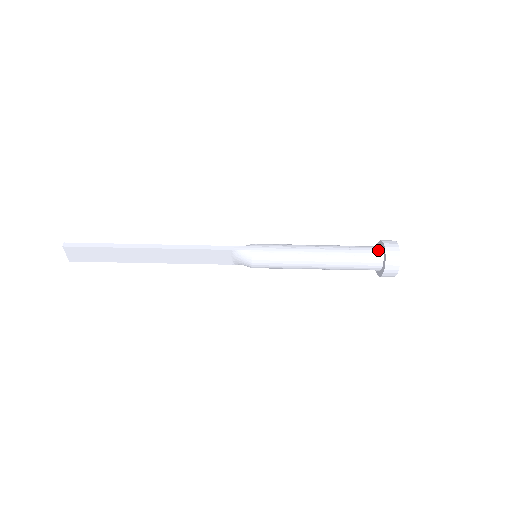
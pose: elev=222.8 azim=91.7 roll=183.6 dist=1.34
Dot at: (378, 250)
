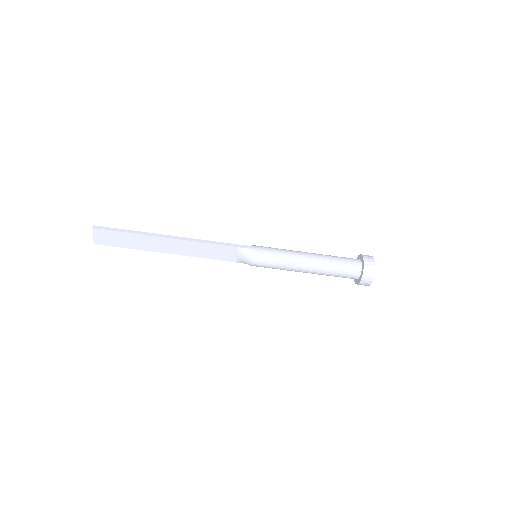
Dot at: (358, 261)
